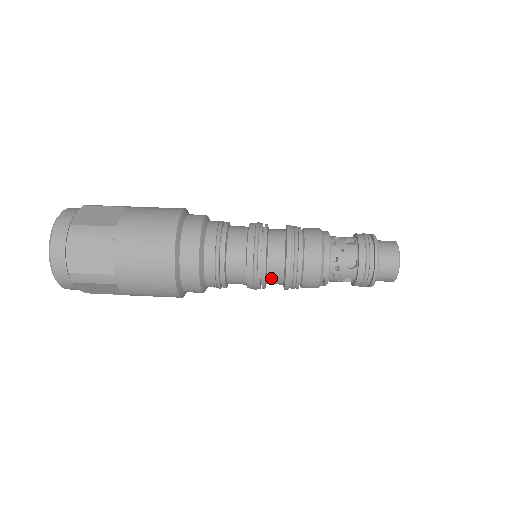
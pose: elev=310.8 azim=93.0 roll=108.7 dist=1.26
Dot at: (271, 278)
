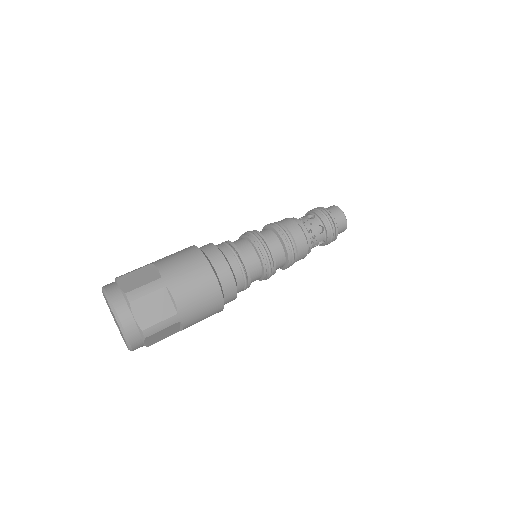
Dot at: (278, 264)
